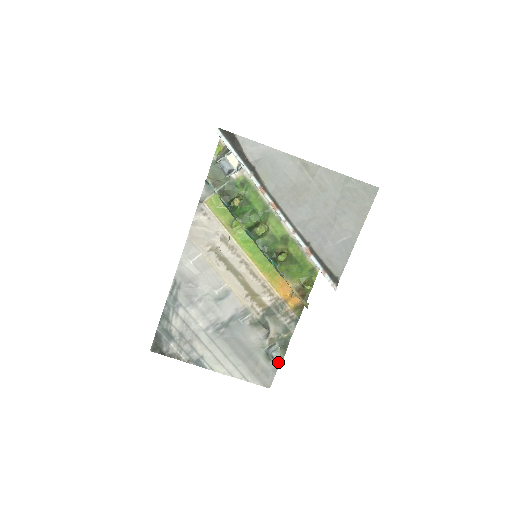
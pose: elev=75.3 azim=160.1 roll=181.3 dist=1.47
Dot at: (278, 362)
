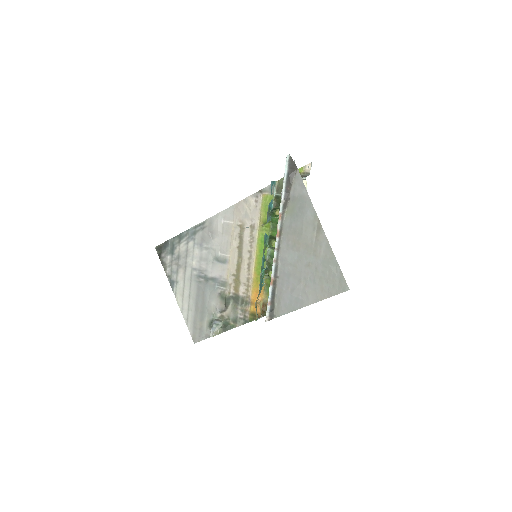
Dot at: (212, 333)
